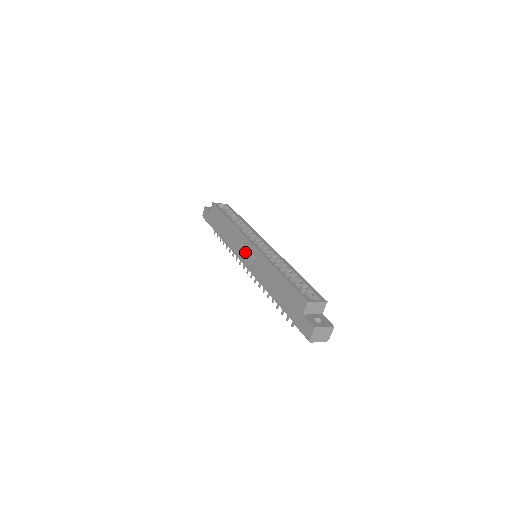
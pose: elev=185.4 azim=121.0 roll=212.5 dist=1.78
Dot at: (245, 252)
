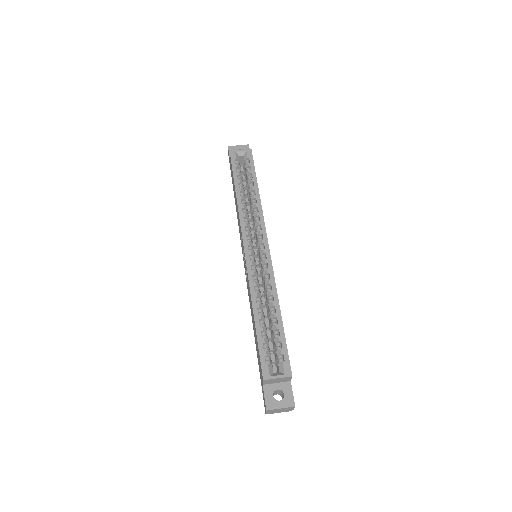
Dot at: (243, 251)
